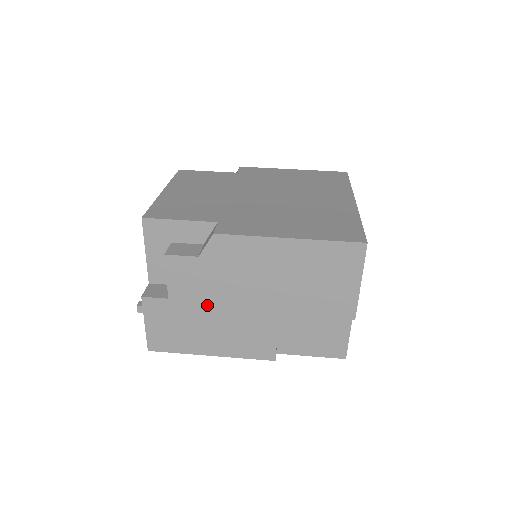
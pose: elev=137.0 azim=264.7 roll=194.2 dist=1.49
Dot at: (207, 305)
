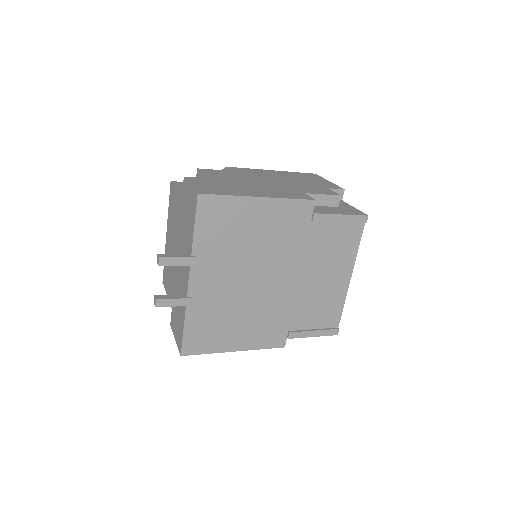
Dot at: (239, 181)
